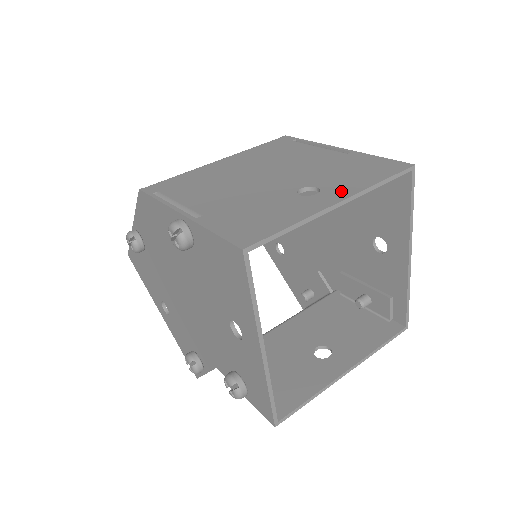
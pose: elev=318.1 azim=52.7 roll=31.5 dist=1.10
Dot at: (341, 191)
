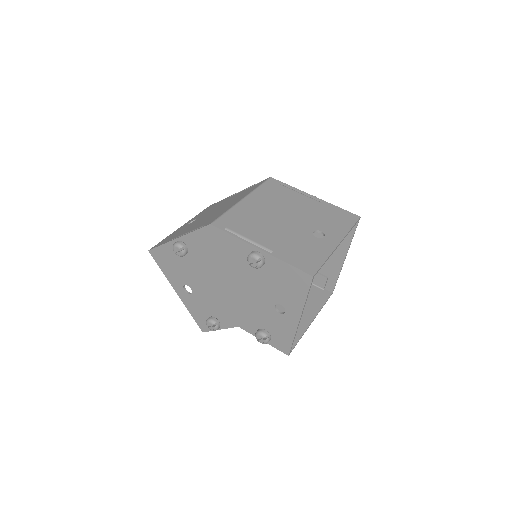
Dot at: (336, 235)
